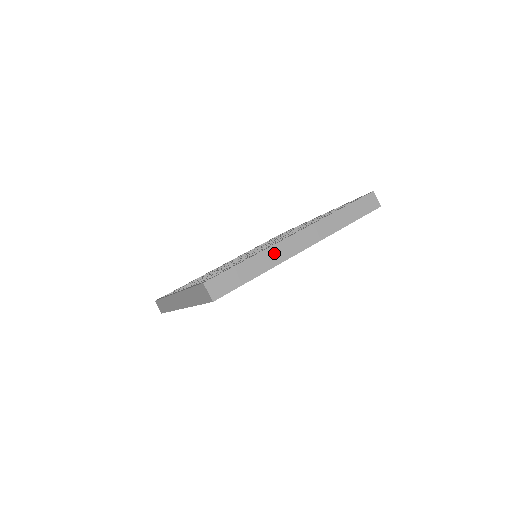
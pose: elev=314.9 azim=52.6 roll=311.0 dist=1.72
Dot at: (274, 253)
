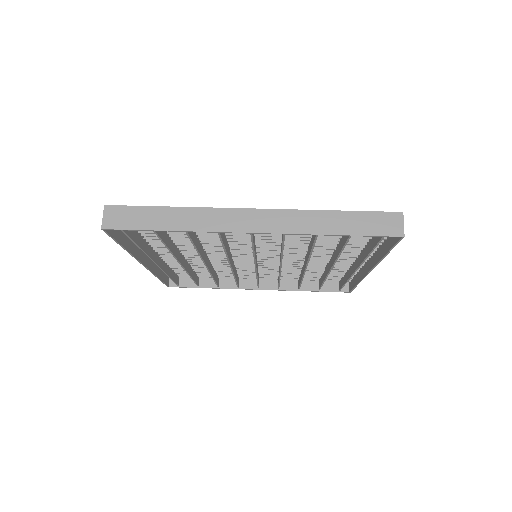
Dot at: (205, 216)
